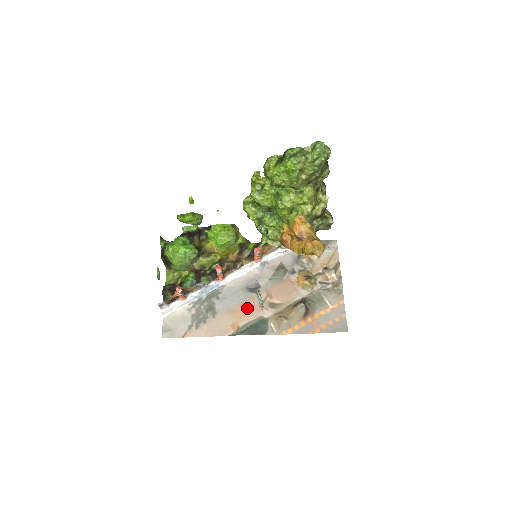
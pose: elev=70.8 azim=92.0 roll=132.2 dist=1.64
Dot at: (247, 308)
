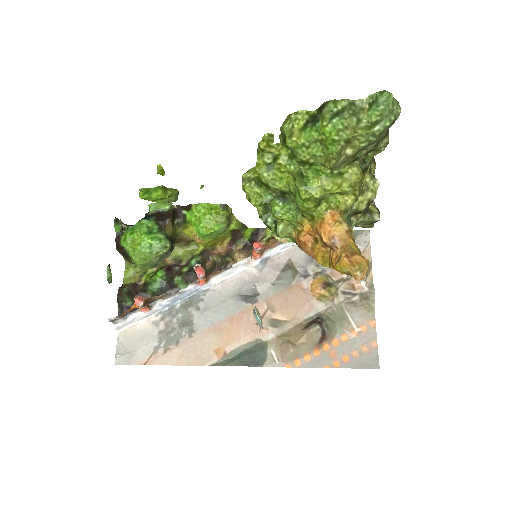
Dot at: (238, 325)
